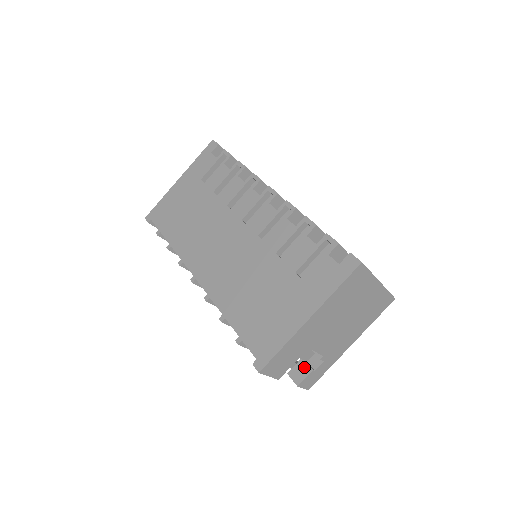
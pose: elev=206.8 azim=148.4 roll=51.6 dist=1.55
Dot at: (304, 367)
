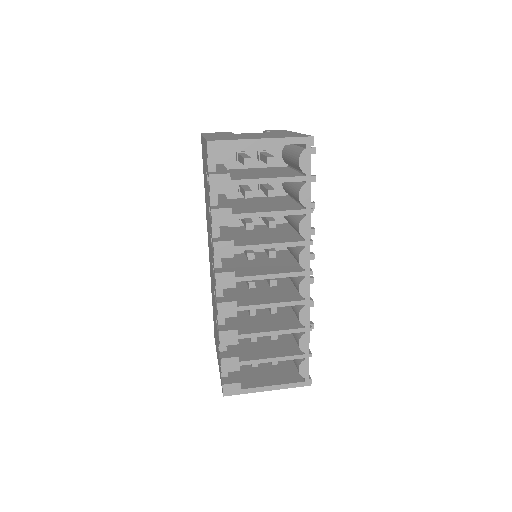
Dot at: occluded
